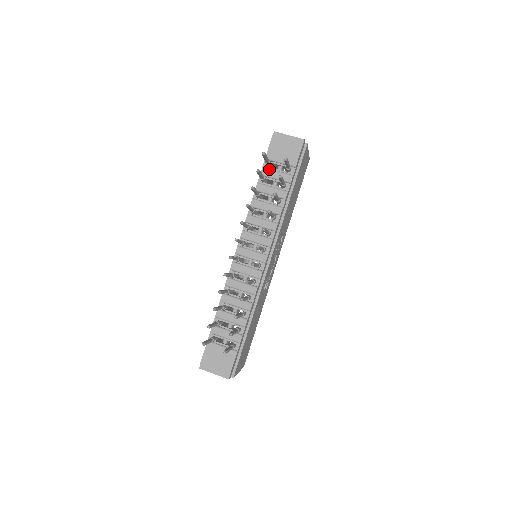
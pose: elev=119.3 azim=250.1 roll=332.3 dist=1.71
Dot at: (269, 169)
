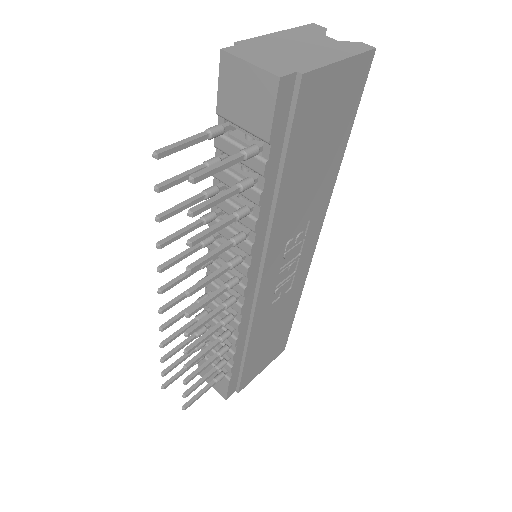
Dot at: (225, 139)
